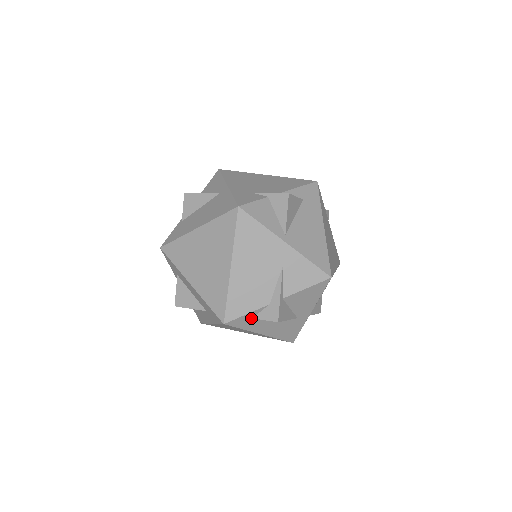
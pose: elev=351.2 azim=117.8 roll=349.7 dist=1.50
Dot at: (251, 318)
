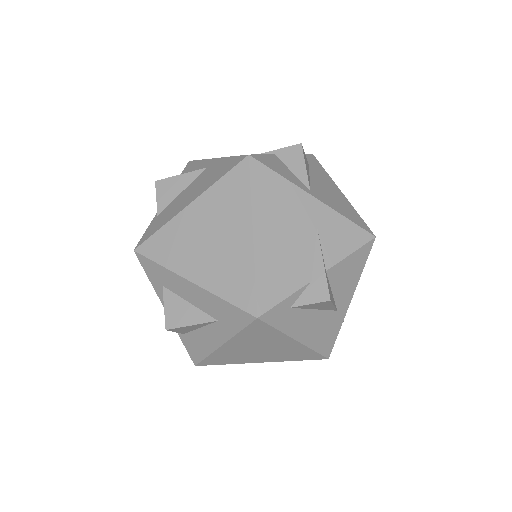
Dot at: (289, 308)
